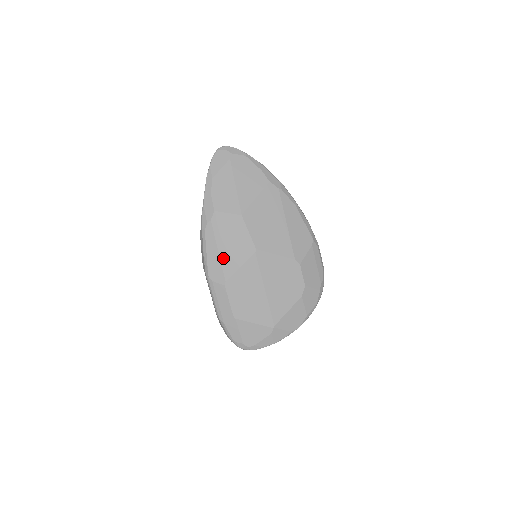
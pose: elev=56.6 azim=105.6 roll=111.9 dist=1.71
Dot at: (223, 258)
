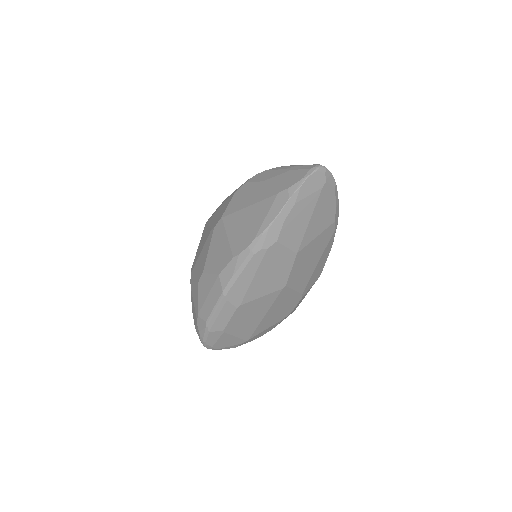
Dot at: (253, 285)
